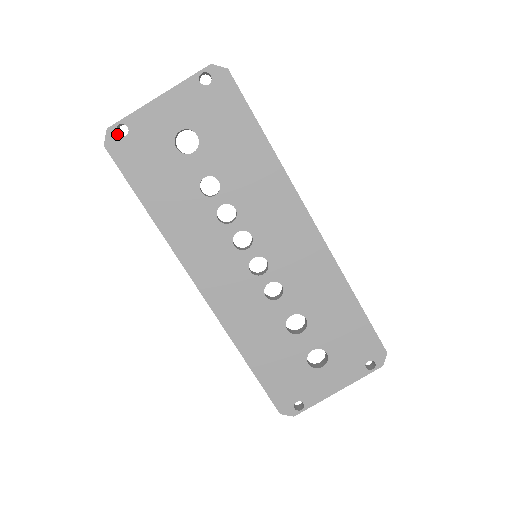
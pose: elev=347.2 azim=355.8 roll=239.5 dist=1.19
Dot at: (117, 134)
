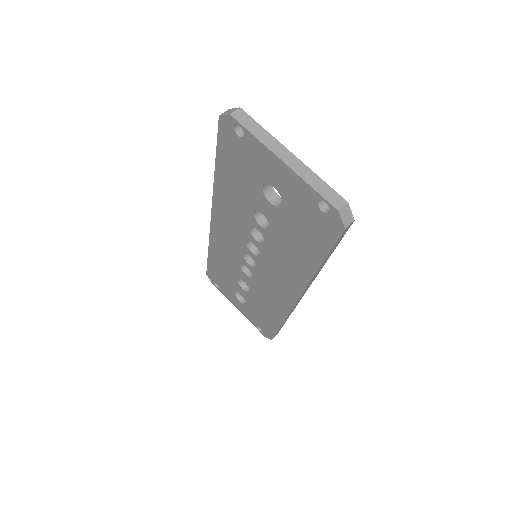
Dot at: (234, 126)
